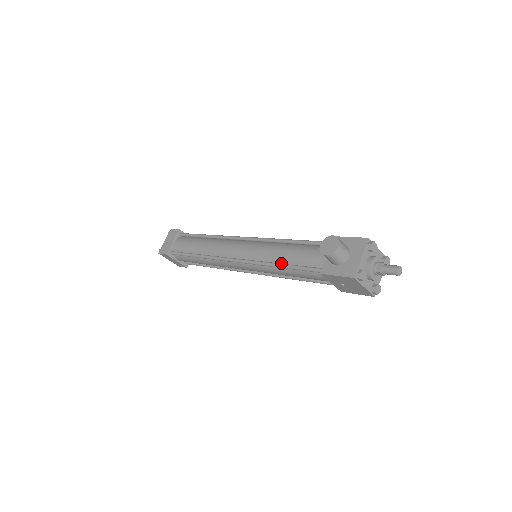
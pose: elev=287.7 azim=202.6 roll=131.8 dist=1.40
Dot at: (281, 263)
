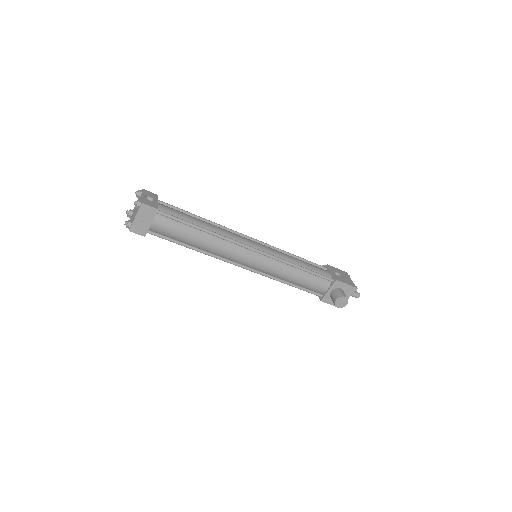
Dot at: (289, 281)
